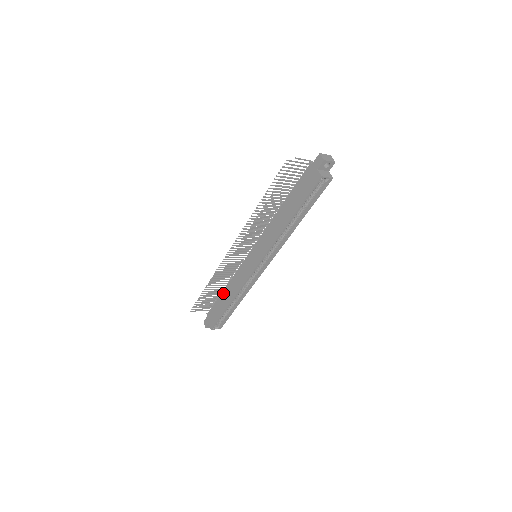
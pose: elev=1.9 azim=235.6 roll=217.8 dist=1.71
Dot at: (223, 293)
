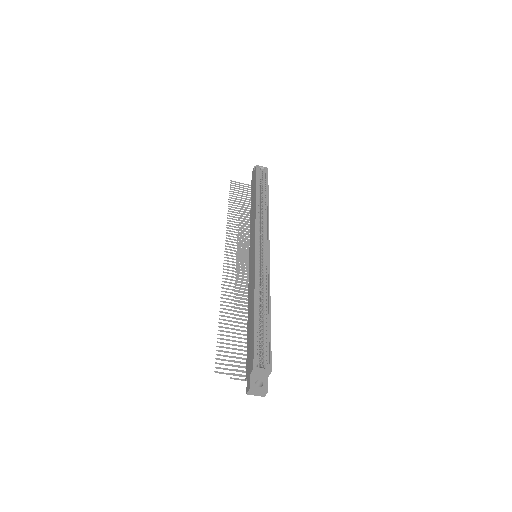
Dot at: (248, 323)
